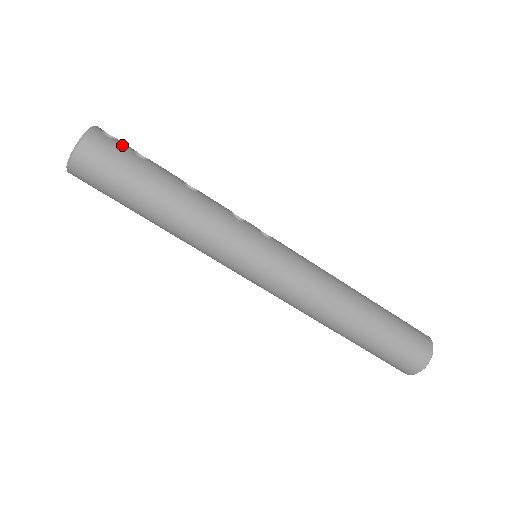
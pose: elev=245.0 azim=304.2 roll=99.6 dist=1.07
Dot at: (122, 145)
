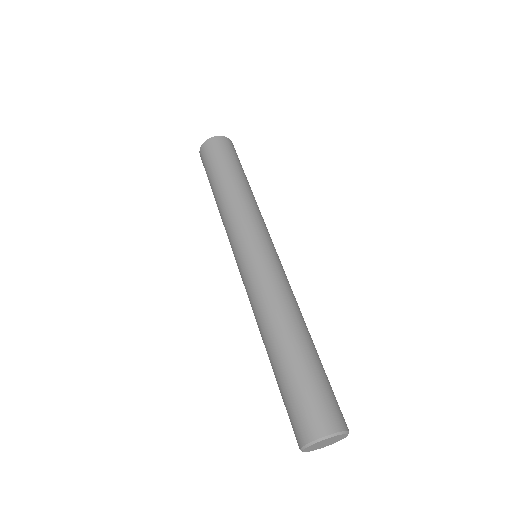
Dot at: occluded
